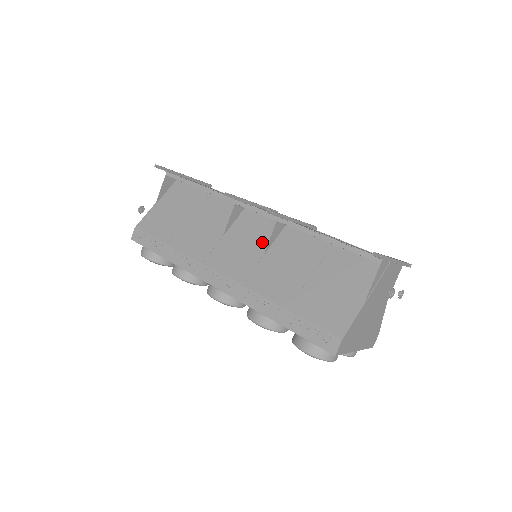
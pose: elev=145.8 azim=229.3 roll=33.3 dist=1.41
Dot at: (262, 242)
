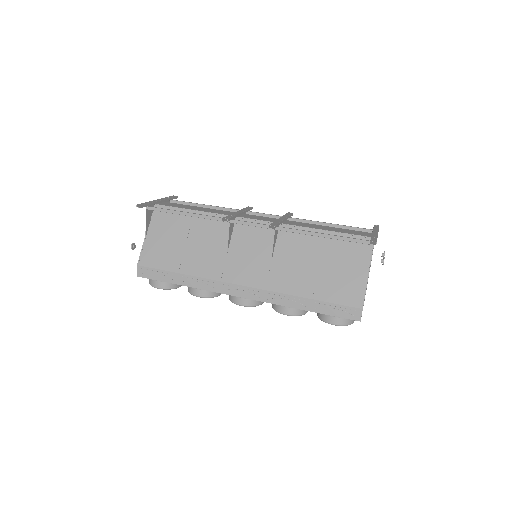
Dot at: (265, 248)
